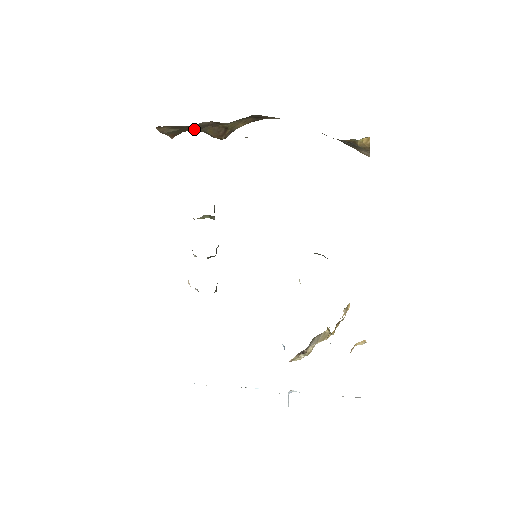
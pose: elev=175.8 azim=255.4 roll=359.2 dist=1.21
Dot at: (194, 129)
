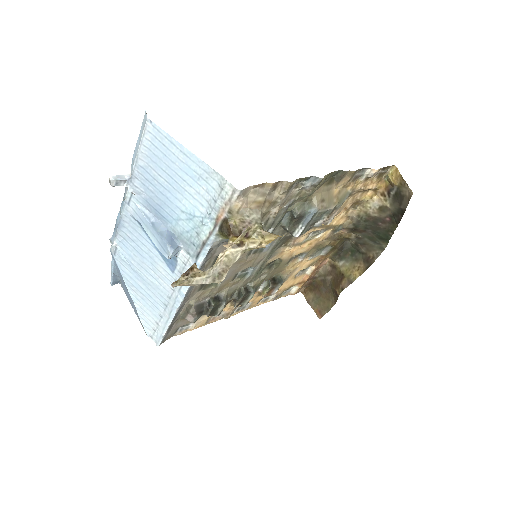
Dot at: (333, 302)
